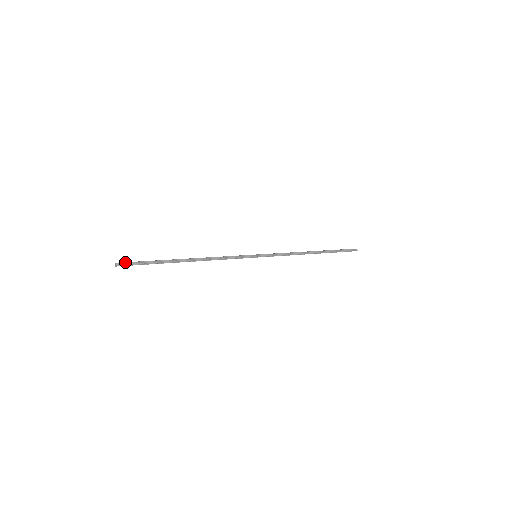
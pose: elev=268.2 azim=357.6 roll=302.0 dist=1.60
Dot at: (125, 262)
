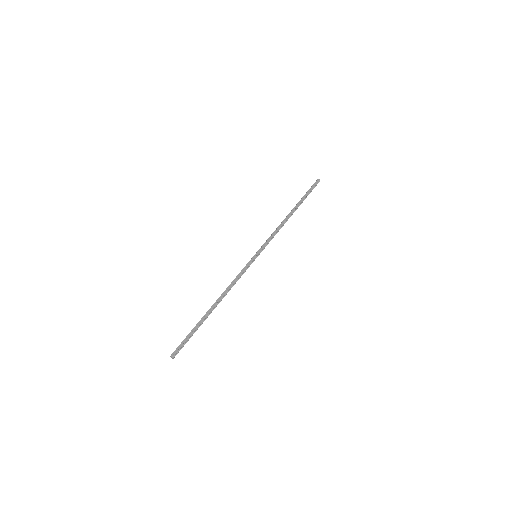
Dot at: (178, 351)
